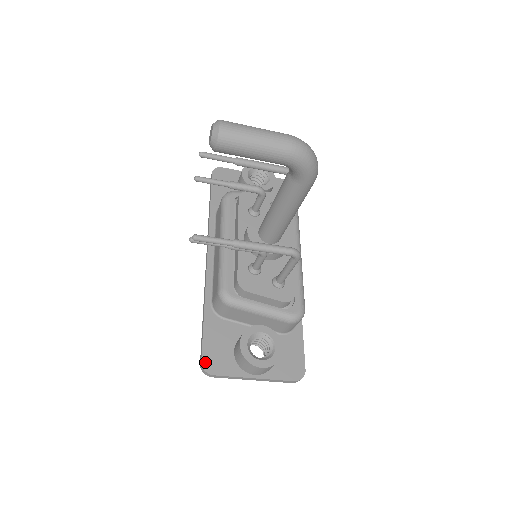
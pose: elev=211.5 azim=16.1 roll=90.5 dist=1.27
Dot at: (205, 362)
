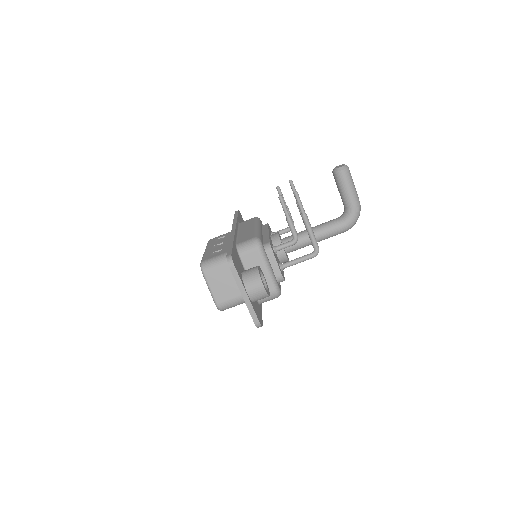
Dot at: (233, 257)
